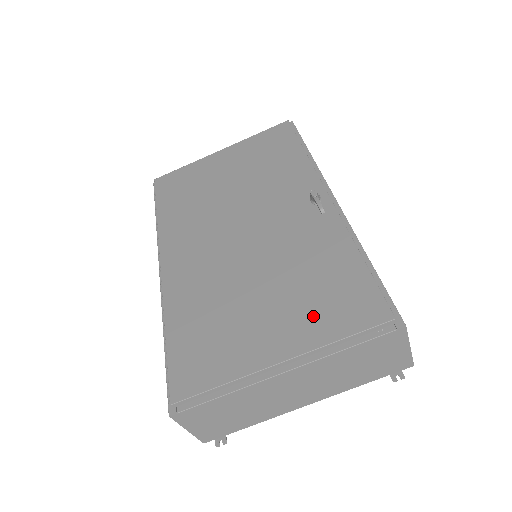
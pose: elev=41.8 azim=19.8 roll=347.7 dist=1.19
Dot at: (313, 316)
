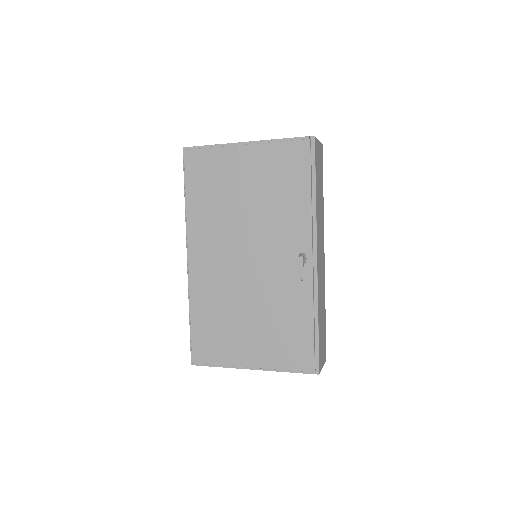
Dot at: (274, 350)
